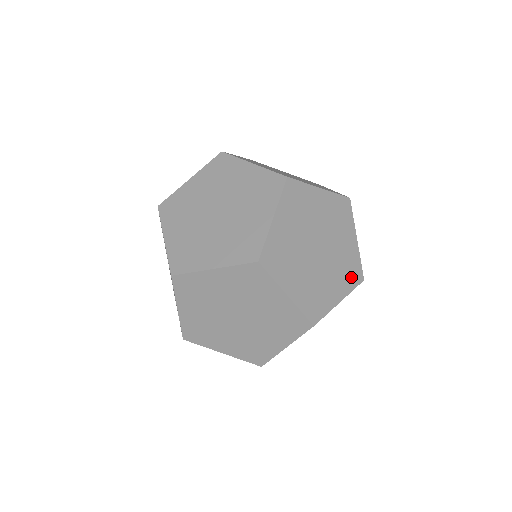
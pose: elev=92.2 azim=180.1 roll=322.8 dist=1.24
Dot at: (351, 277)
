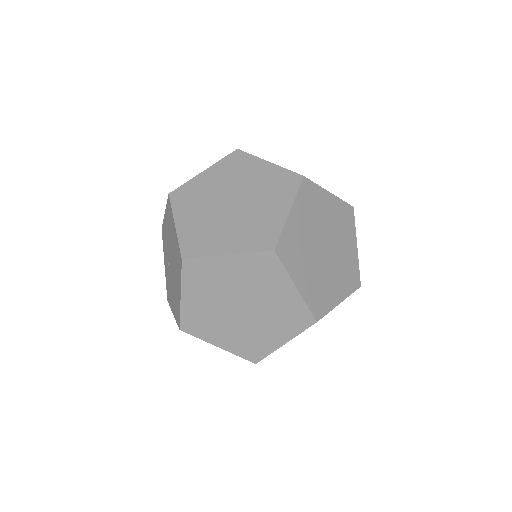
Dot at: (350, 281)
